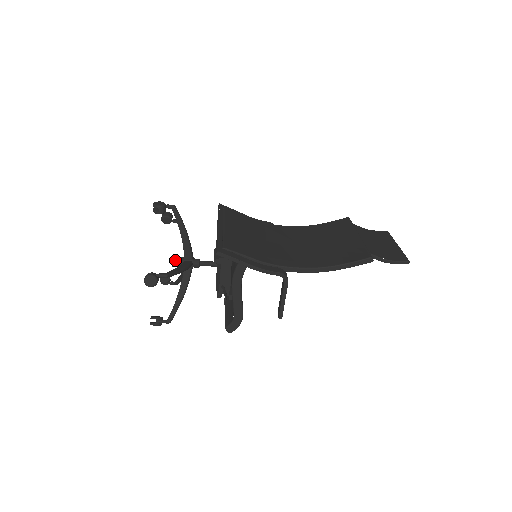
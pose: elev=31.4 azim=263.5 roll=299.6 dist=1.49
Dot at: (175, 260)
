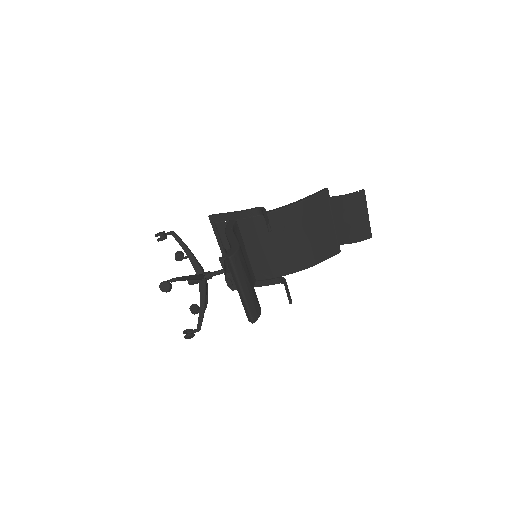
Dot at: occluded
